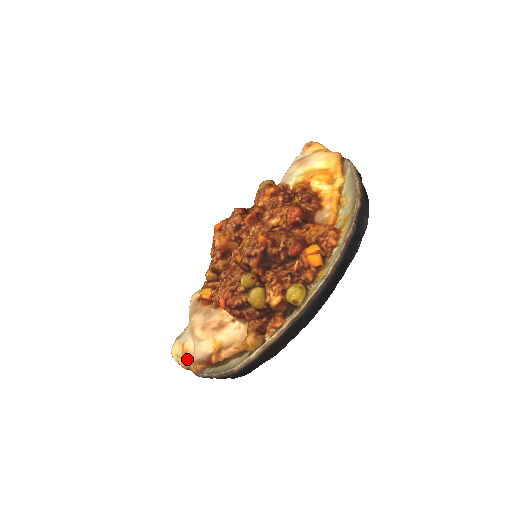
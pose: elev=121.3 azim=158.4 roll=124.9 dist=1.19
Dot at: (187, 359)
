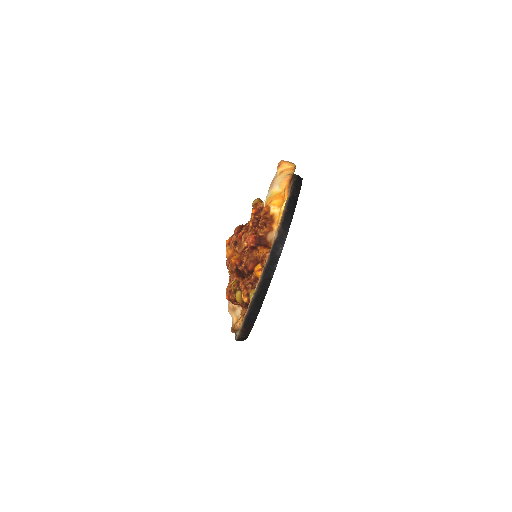
Dot at: occluded
